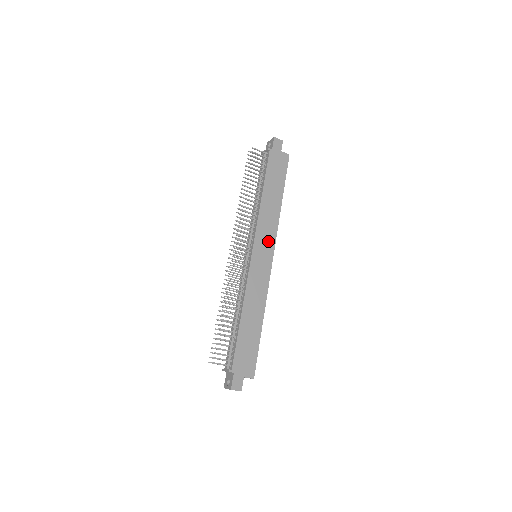
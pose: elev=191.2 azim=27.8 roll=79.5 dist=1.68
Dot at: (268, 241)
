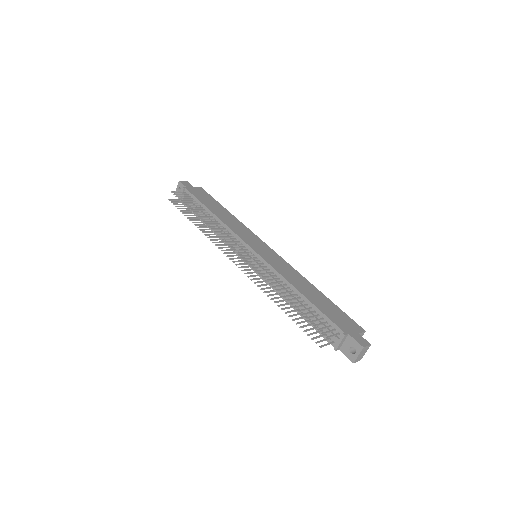
Dot at: (253, 239)
